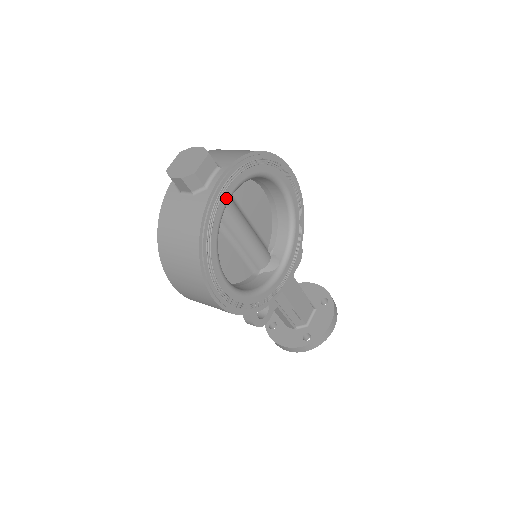
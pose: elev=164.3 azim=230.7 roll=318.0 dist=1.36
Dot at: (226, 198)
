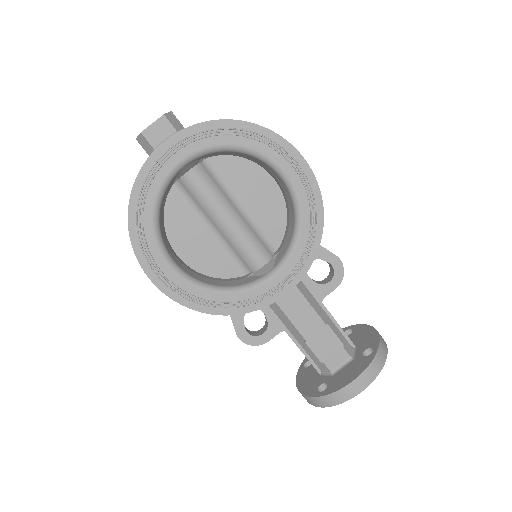
Dot at: (172, 164)
